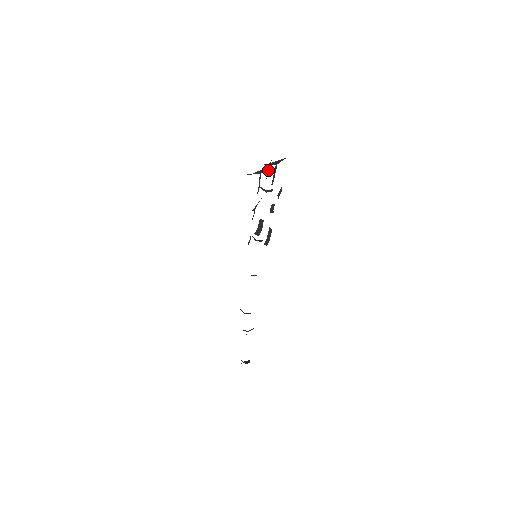
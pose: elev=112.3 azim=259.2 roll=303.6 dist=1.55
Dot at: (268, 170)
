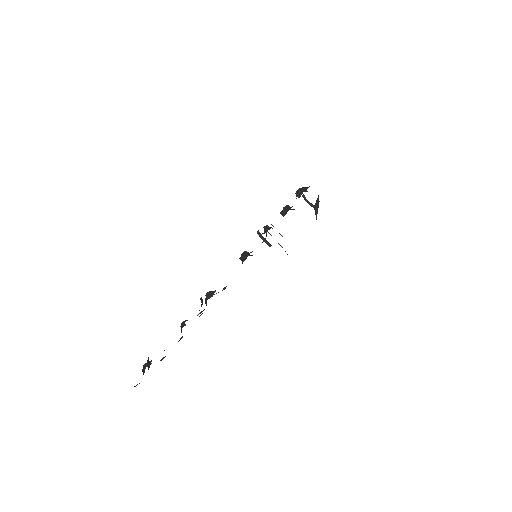
Dot at: occluded
